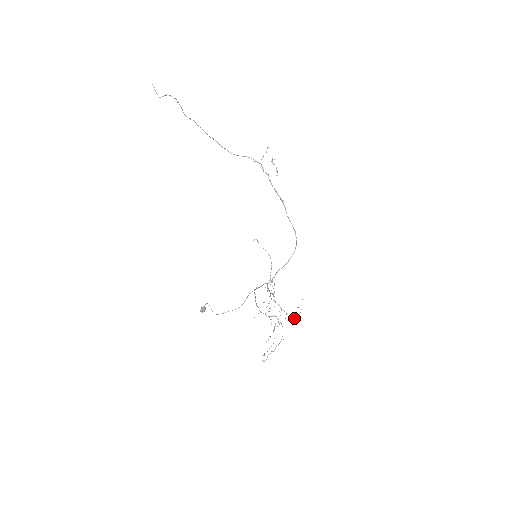
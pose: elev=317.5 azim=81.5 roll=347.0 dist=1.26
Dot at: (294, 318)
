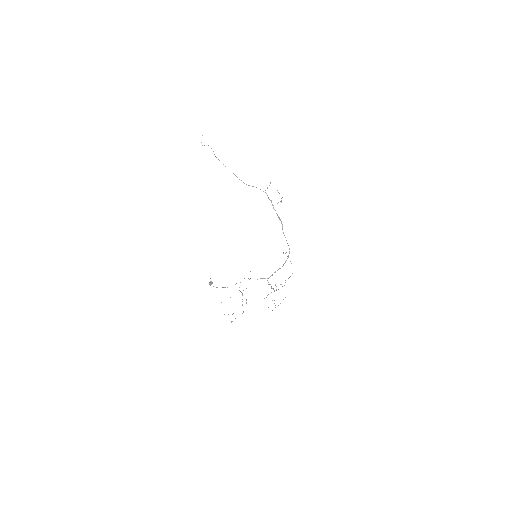
Dot at: occluded
